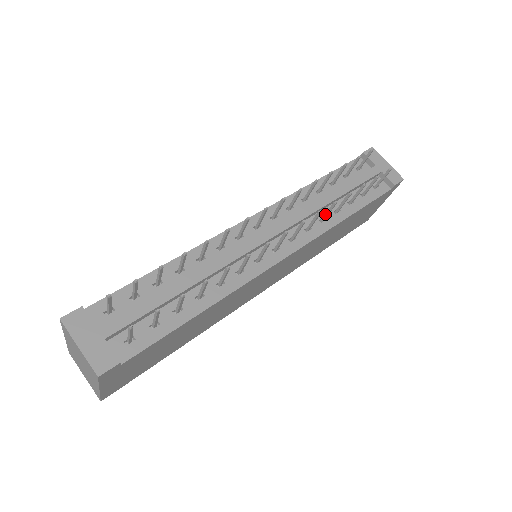
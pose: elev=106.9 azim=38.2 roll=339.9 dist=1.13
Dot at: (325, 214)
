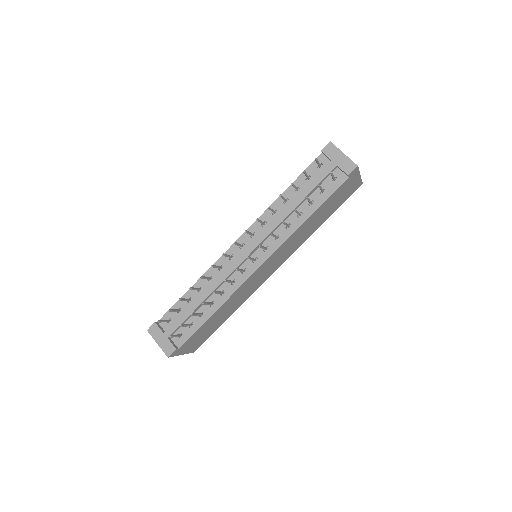
Dot at: occluded
